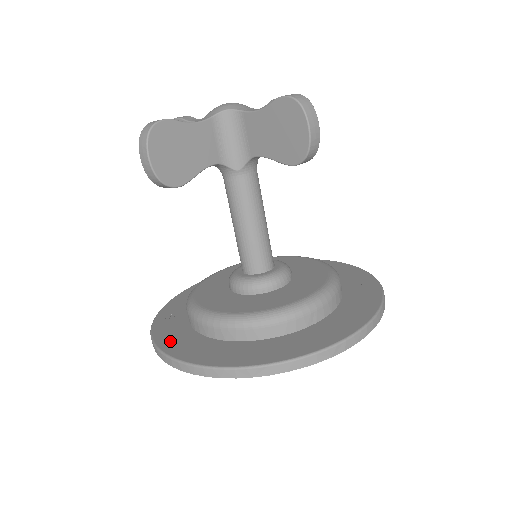
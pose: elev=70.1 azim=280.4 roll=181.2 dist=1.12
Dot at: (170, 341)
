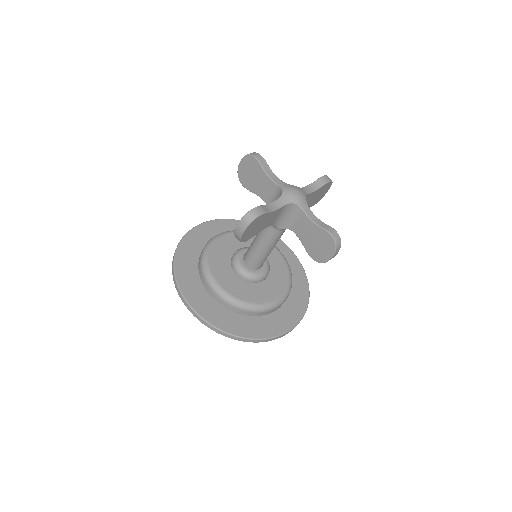
Dot at: (188, 289)
